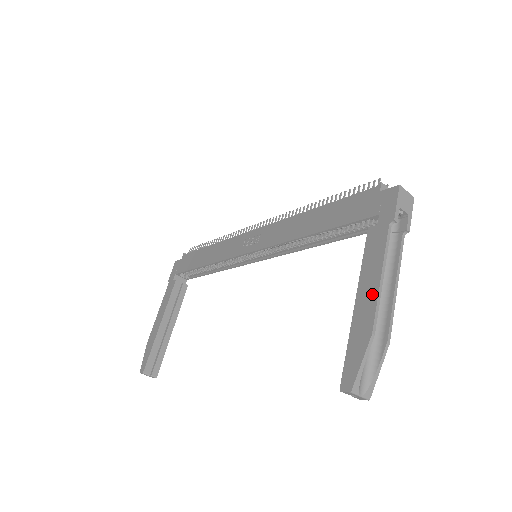
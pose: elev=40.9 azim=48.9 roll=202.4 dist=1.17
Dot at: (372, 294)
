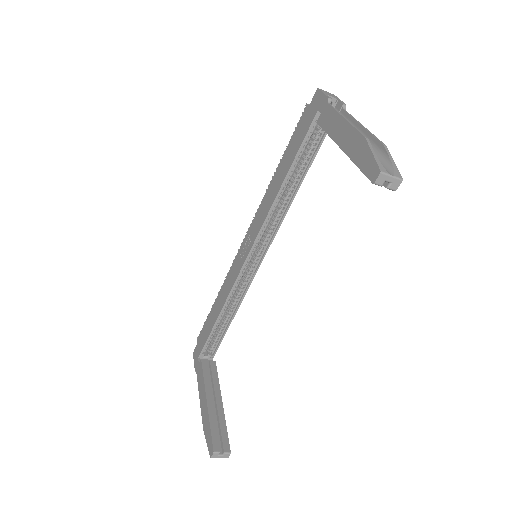
Dot at: (347, 130)
